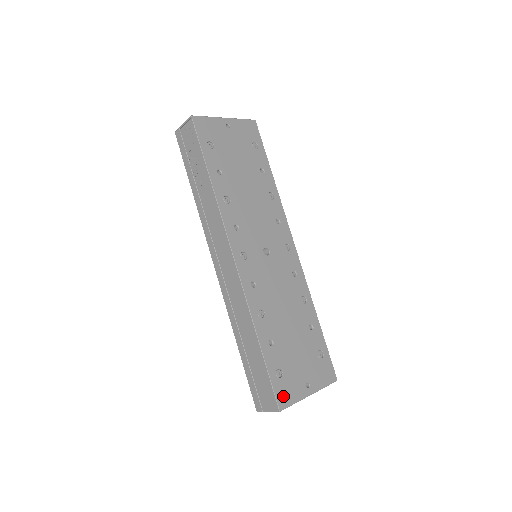
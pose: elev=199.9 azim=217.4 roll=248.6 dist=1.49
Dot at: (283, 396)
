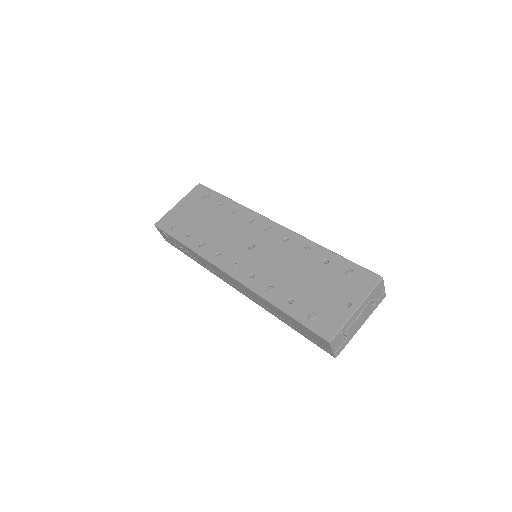
Dot at: (326, 329)
